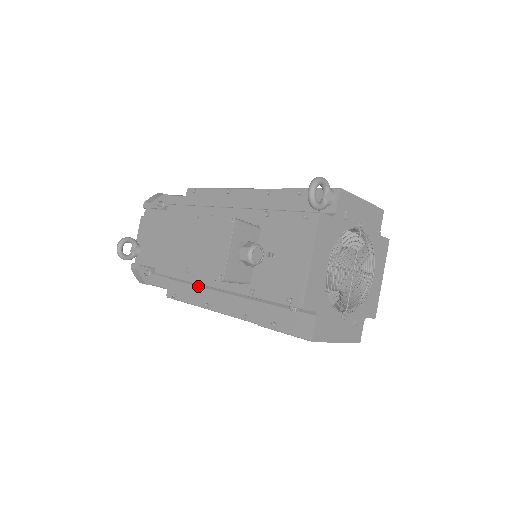
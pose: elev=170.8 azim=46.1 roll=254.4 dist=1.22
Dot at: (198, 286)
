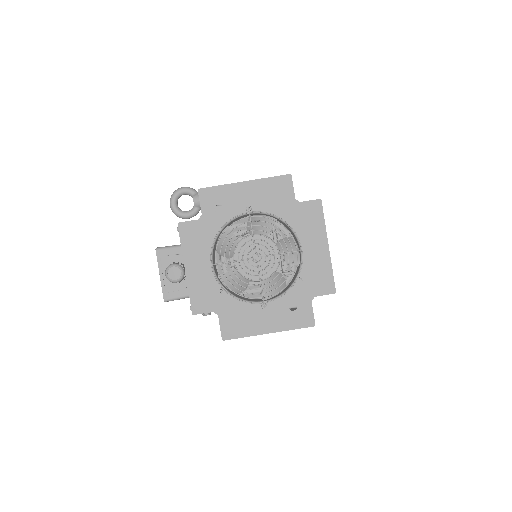
Dot at: occluded
